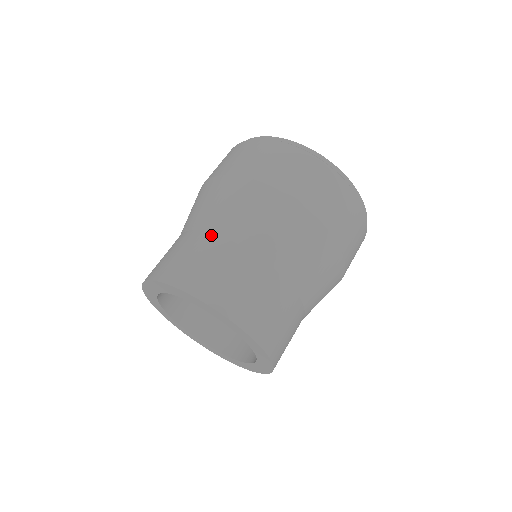
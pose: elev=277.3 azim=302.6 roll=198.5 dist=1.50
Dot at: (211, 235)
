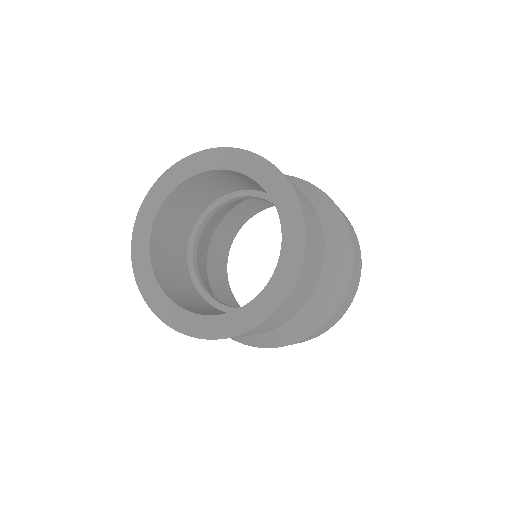
Dot at: occluded
